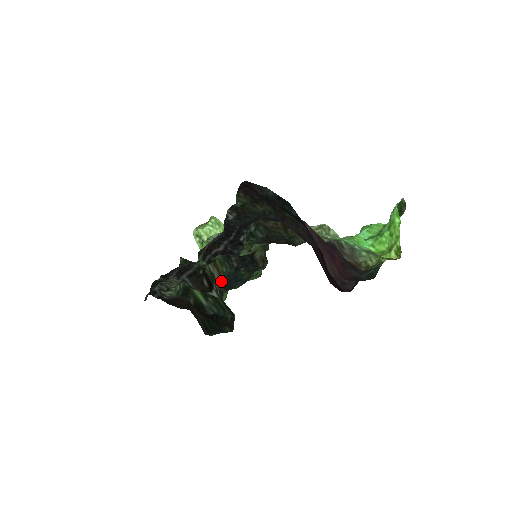
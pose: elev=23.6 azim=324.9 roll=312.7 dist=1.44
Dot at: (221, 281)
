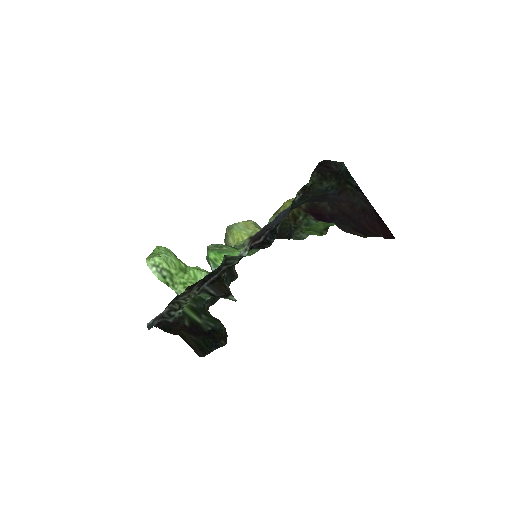
Dot at: occluded
